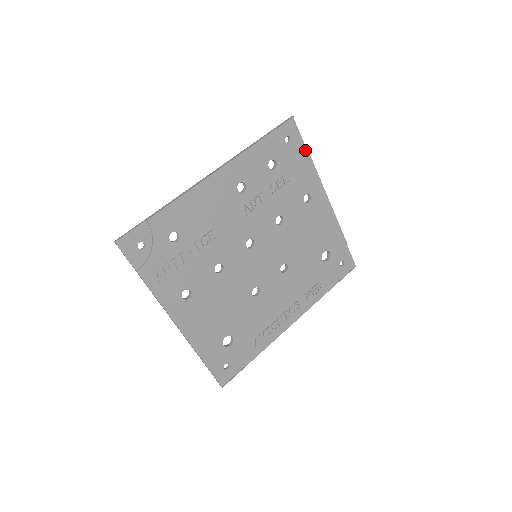
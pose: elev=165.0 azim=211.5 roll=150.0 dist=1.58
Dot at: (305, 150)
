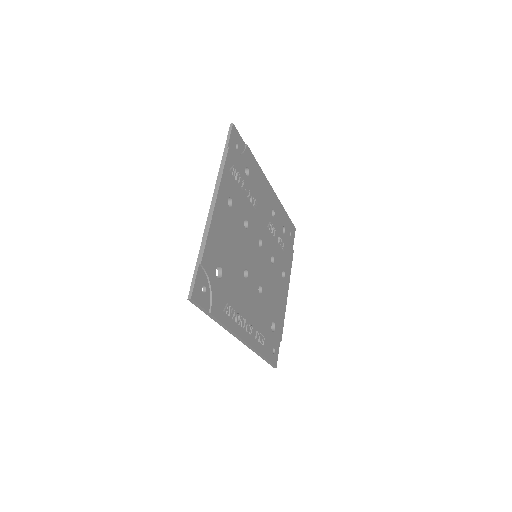
Dot at: (293, 251)
